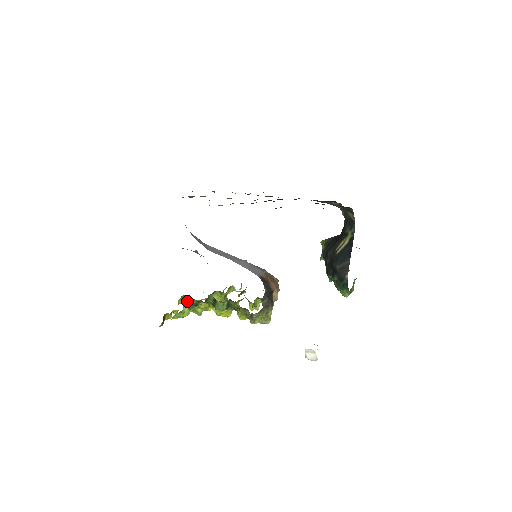
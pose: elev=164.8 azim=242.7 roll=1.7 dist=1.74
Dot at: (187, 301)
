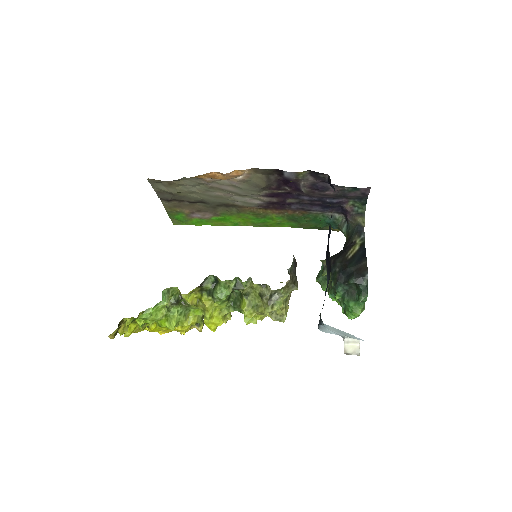
Dot at: (168, 291)
